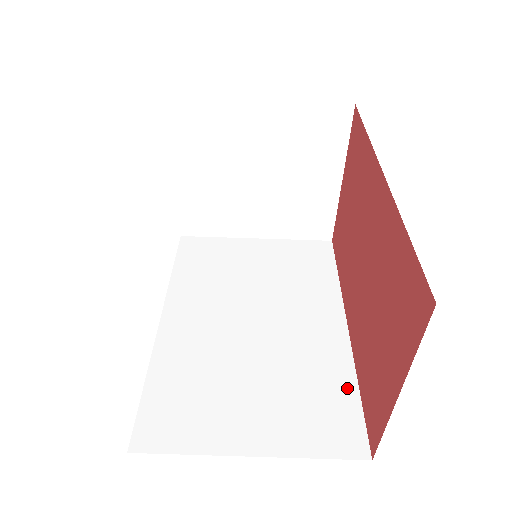
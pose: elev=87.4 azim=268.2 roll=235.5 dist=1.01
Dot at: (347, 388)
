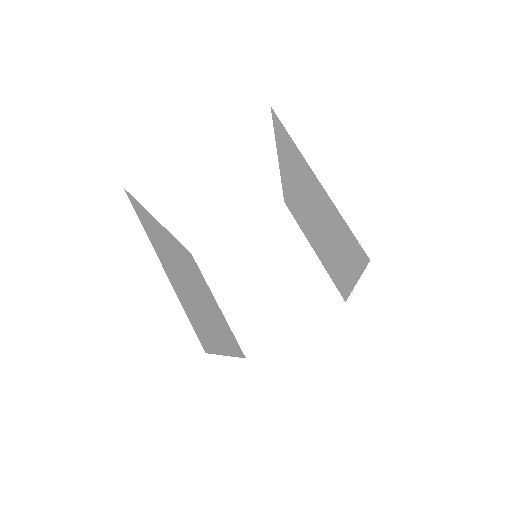
Dot at: (215, 346)
